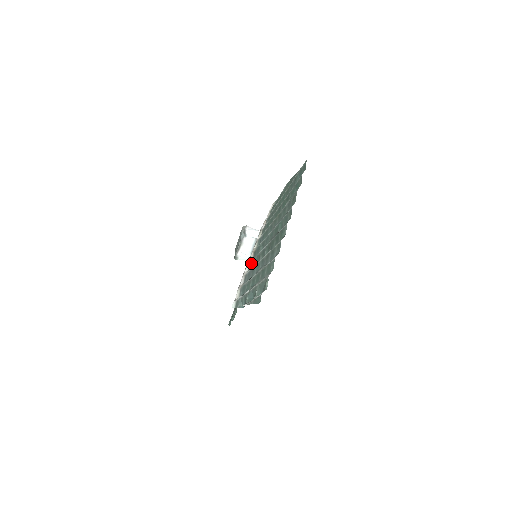
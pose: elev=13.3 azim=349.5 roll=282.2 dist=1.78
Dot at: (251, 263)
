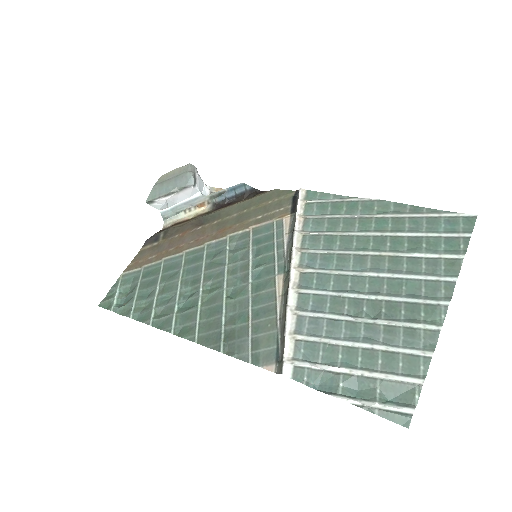
Dot at: (308, 298)
